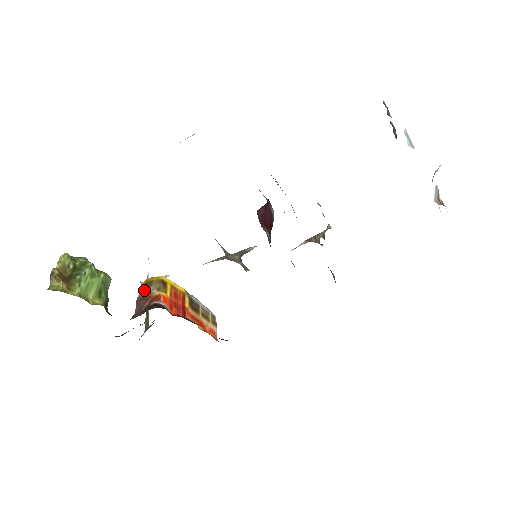
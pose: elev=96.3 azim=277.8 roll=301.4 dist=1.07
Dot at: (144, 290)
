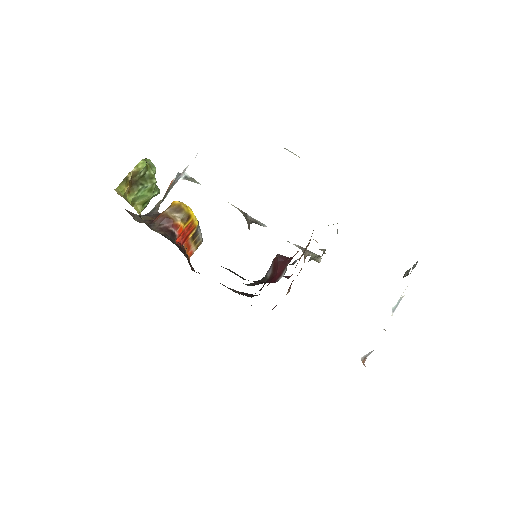
Dot at: (173, 211)
